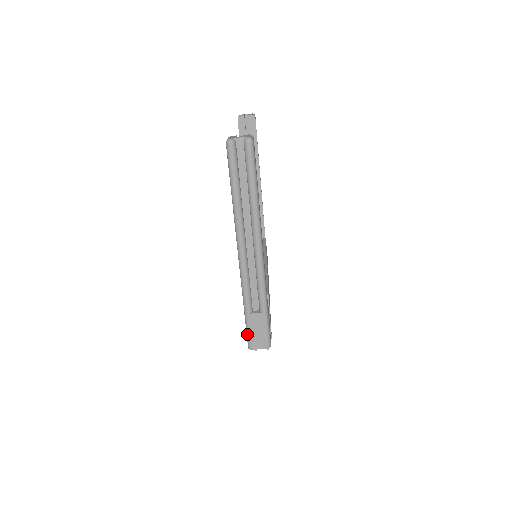
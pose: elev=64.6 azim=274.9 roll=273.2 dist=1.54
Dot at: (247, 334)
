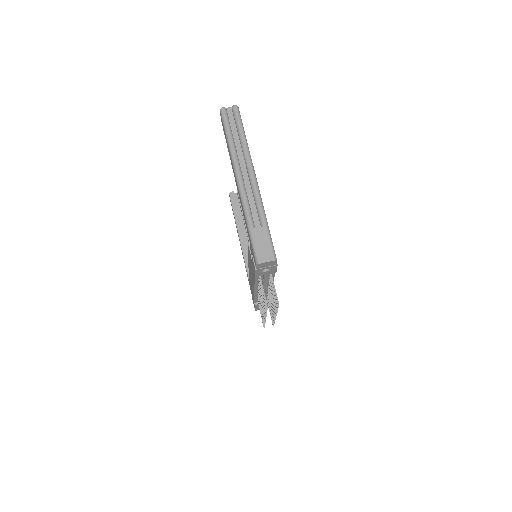
Dot at: (253, 250)
